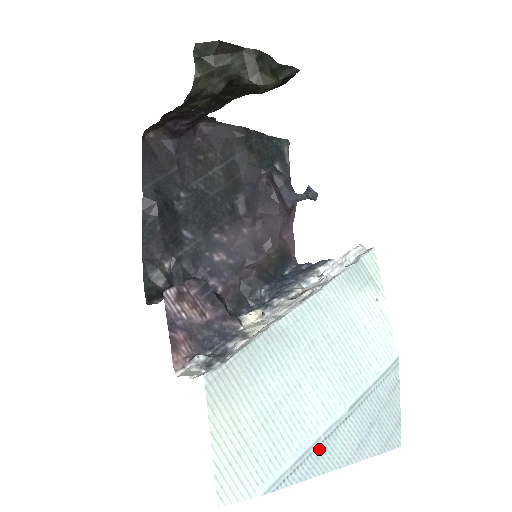
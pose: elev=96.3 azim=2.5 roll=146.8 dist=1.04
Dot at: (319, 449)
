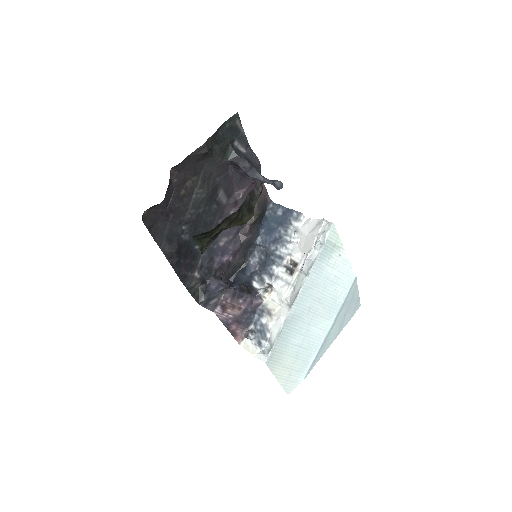
Dot at: (323, 346)
